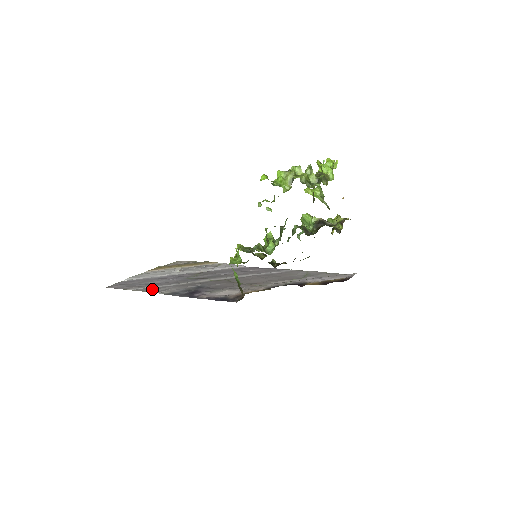
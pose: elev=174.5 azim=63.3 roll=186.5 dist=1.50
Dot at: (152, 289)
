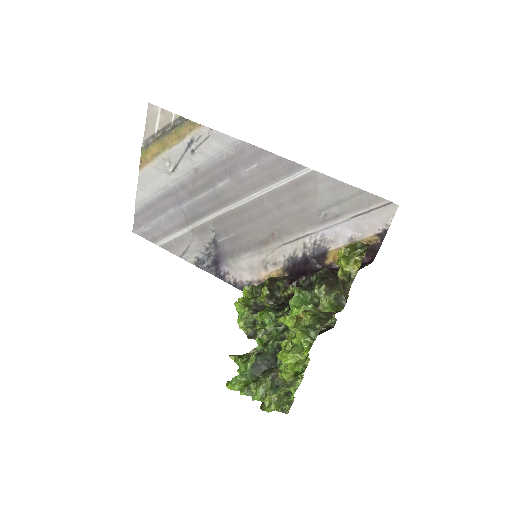
Dot at: (176, 248)
